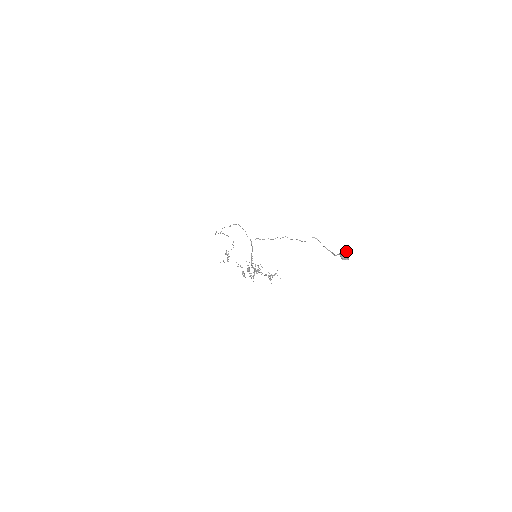
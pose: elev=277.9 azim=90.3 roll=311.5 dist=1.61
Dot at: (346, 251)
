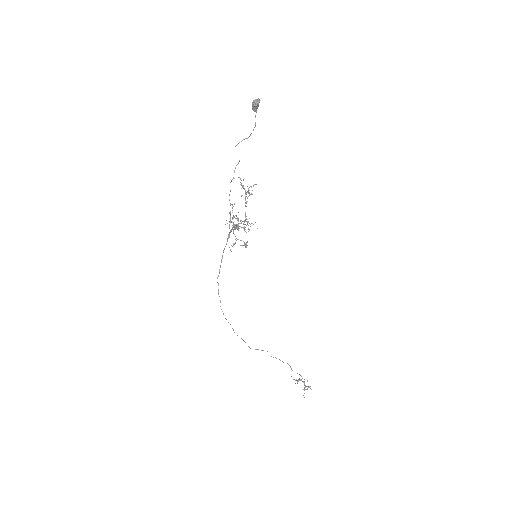
Dot at: occluded
